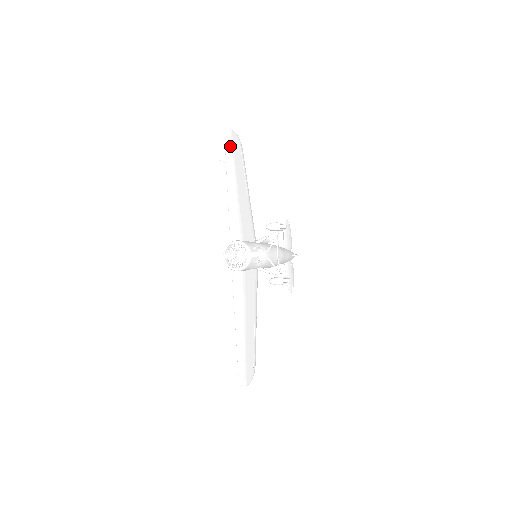
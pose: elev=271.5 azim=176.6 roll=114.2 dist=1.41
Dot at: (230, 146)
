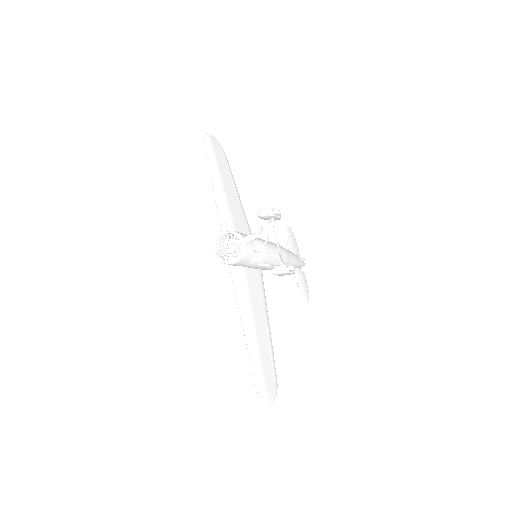
Dot at: (210, 148)
